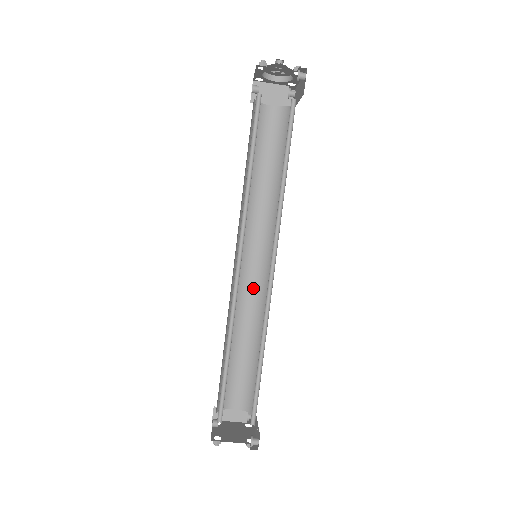
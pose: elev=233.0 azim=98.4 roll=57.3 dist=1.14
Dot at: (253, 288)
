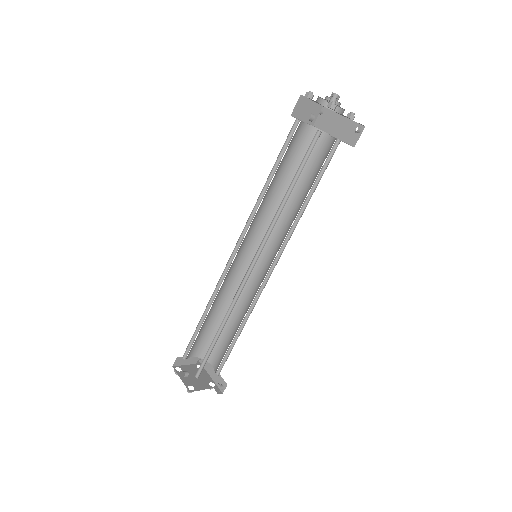
Dot at: (236, 272)
